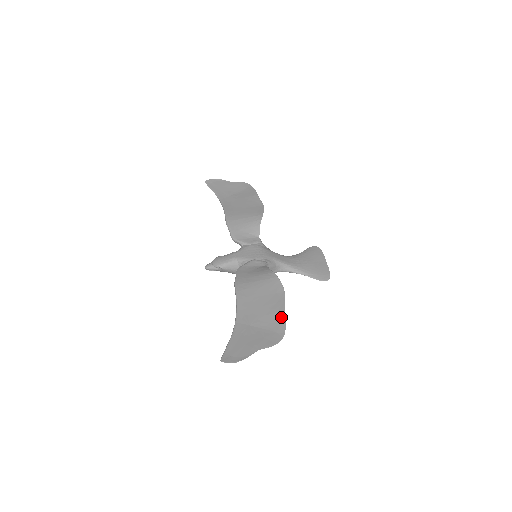
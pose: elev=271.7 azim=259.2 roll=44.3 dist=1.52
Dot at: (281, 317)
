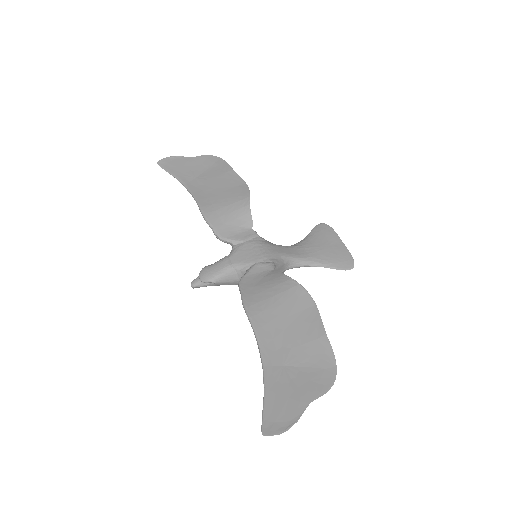
Dot at: (324, 344)
